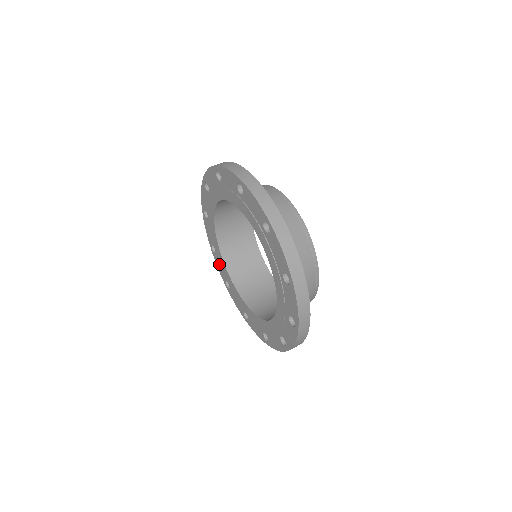
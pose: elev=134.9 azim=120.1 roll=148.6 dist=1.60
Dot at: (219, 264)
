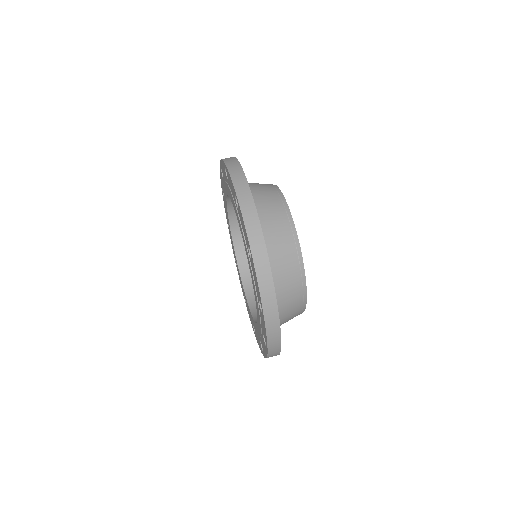
Dot at: occluded
